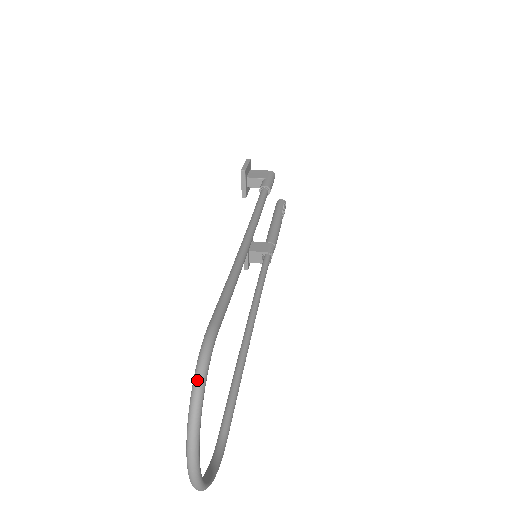
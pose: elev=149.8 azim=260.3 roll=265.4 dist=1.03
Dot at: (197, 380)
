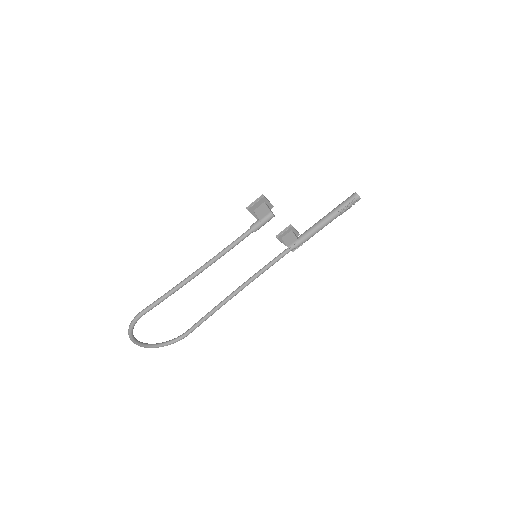
Dot at: (129, 327)
